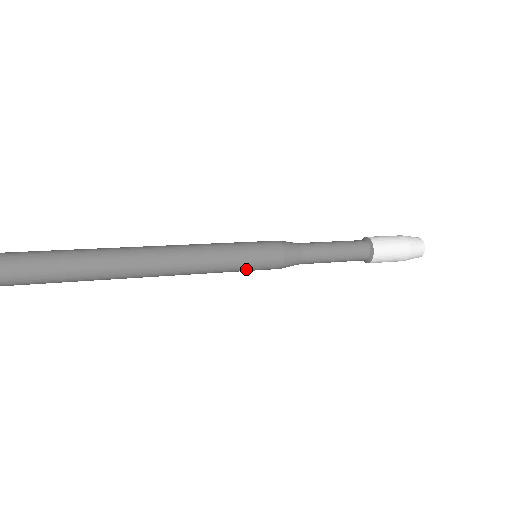
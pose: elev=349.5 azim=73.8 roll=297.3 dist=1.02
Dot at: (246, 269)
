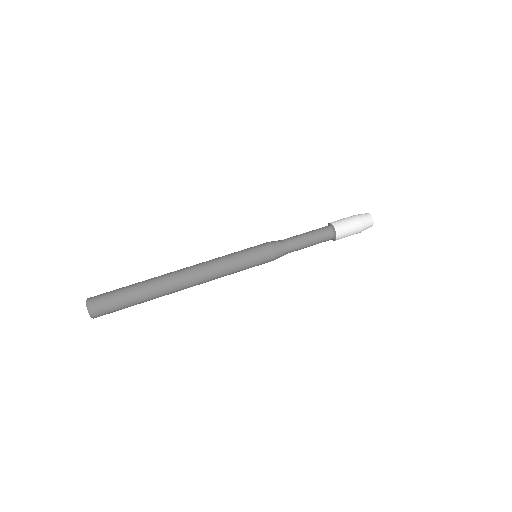
Dot at: occluded
